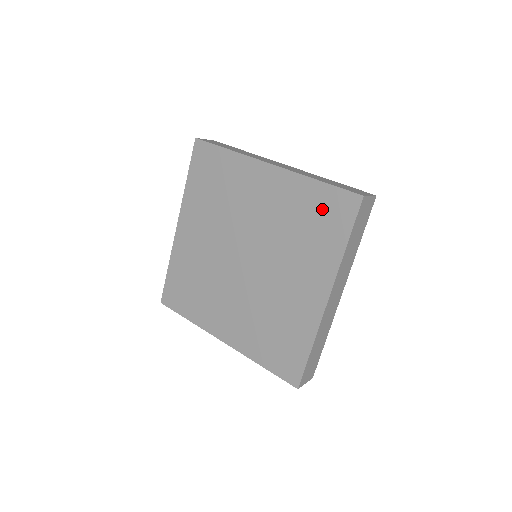
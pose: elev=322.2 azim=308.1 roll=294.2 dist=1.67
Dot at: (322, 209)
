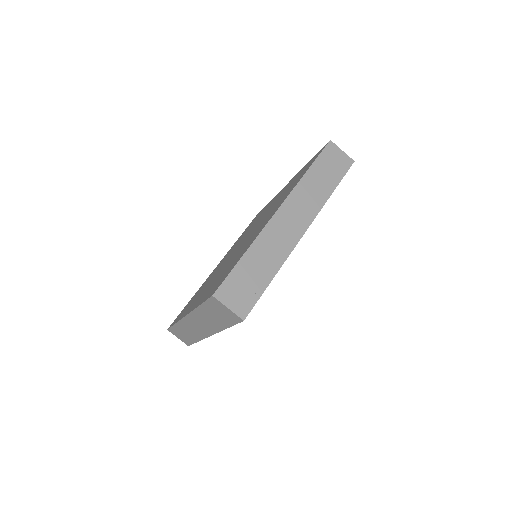
Dot at: (303, 170)
